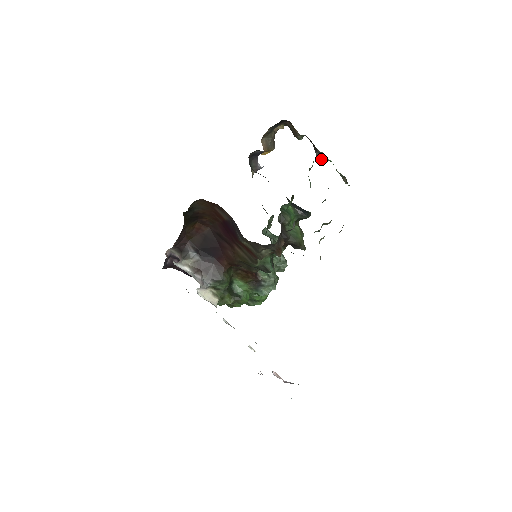
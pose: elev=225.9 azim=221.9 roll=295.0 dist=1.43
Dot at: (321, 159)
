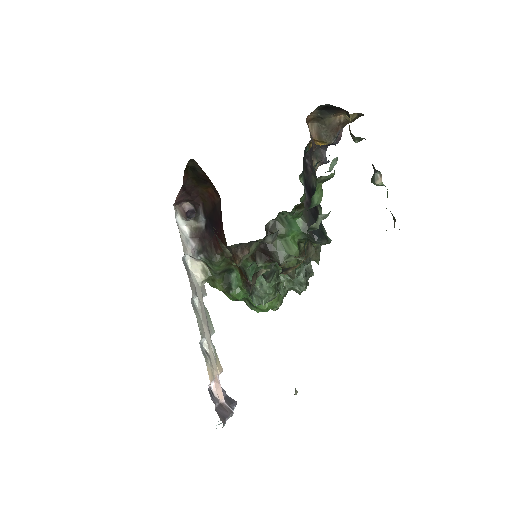
Dot at: (374, 179)
